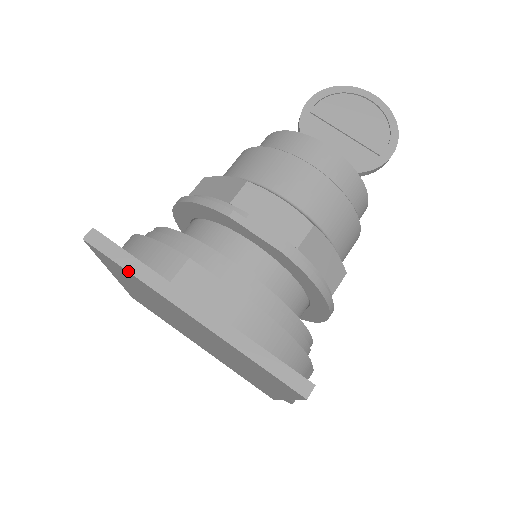
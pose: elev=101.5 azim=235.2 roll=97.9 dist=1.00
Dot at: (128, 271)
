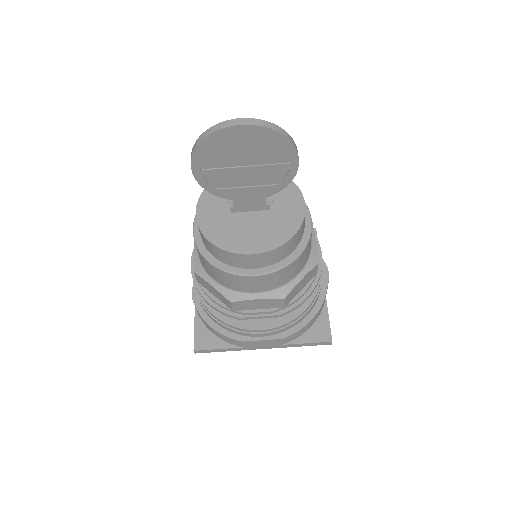
Dot at: occluded
